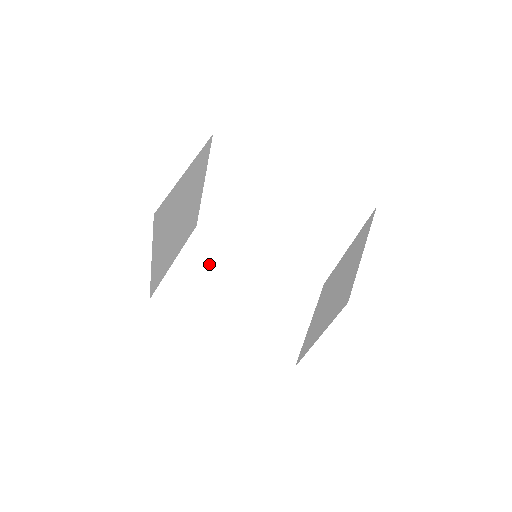
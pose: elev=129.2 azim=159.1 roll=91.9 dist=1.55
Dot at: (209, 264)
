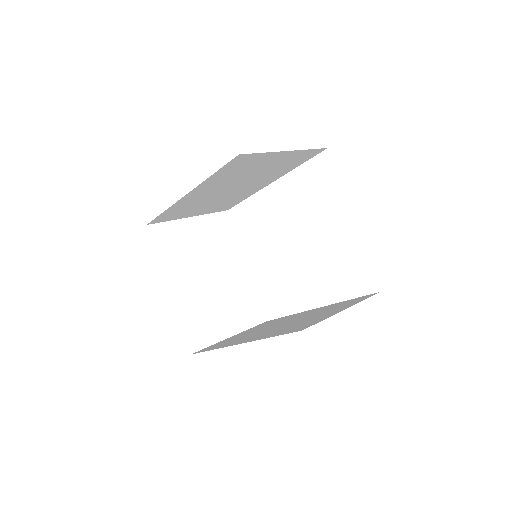
Dot at: occluded
